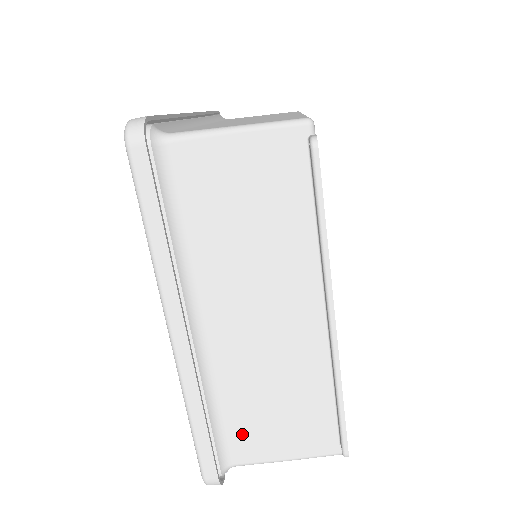
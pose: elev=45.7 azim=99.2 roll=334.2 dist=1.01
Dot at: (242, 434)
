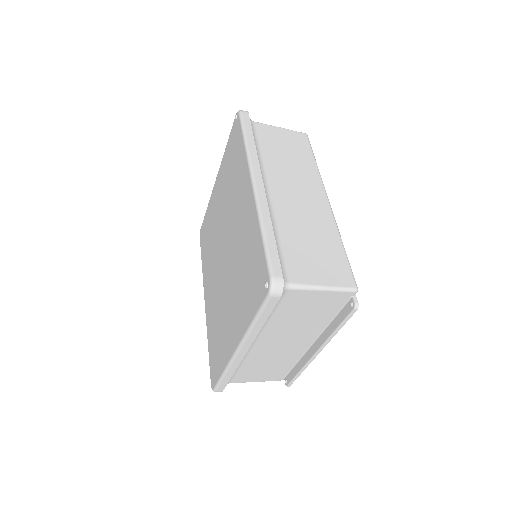
Dot at: (242, 375)
